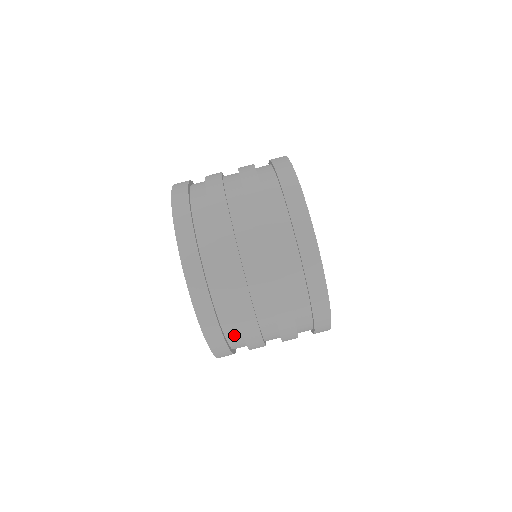
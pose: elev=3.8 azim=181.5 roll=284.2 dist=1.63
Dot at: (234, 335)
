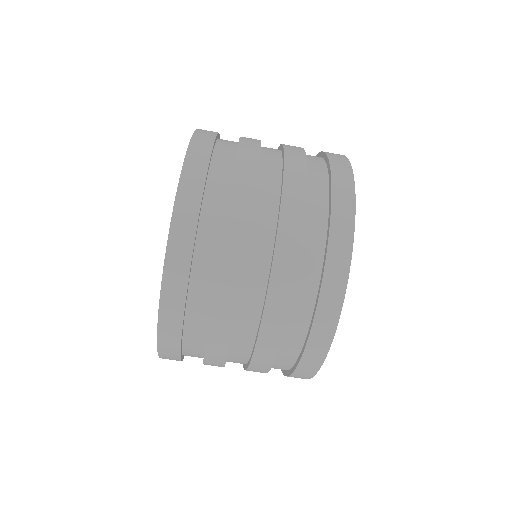
Dot at: occluded
